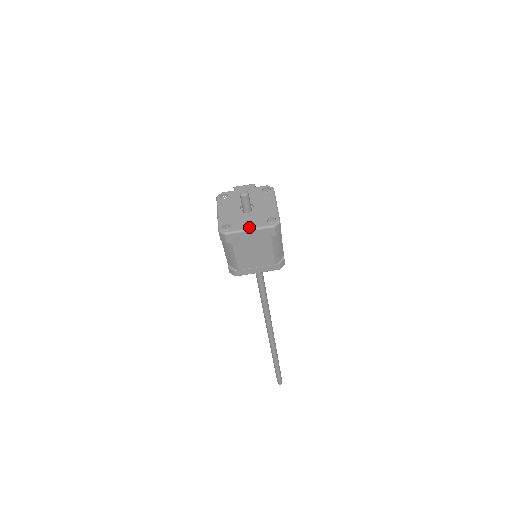
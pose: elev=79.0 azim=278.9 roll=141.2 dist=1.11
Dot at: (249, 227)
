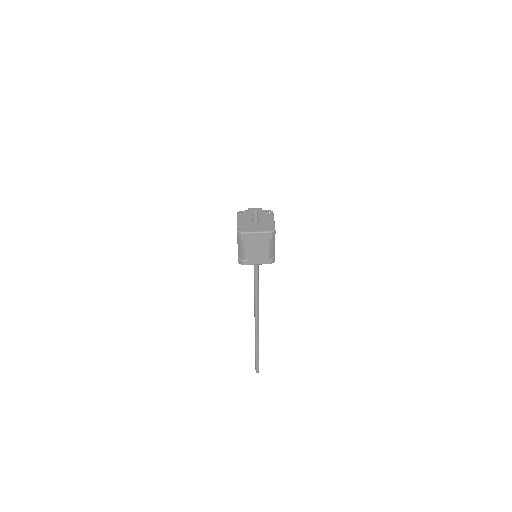
Dot at: (256, 231)
